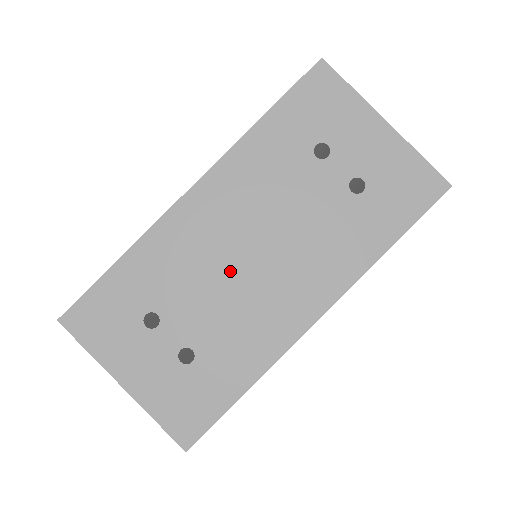
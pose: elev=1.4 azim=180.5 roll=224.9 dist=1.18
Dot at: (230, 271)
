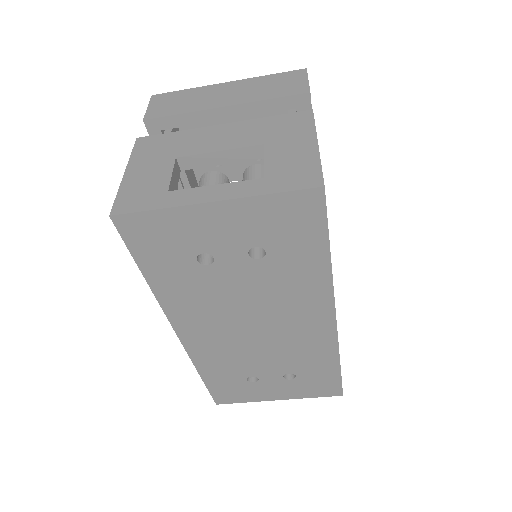
Dot at: (255, 342)
